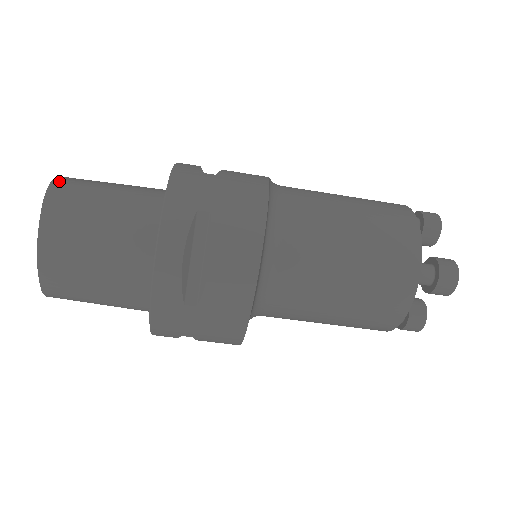
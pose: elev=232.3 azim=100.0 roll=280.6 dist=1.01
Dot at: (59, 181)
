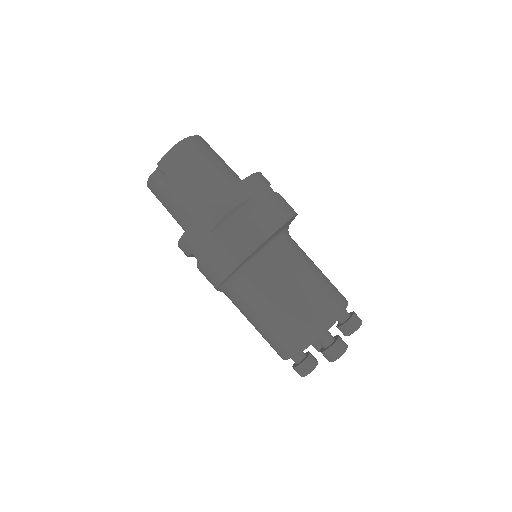
Dot at: occluded
